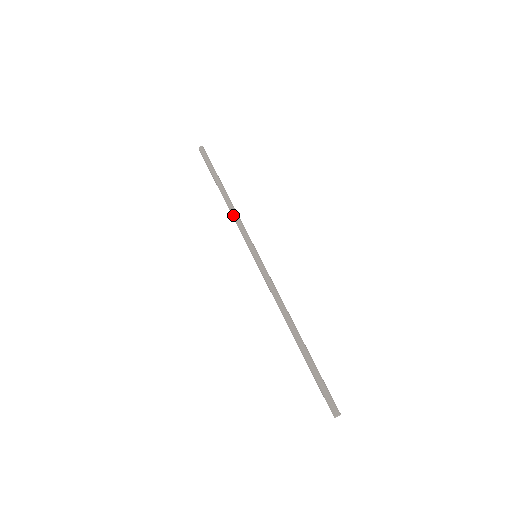
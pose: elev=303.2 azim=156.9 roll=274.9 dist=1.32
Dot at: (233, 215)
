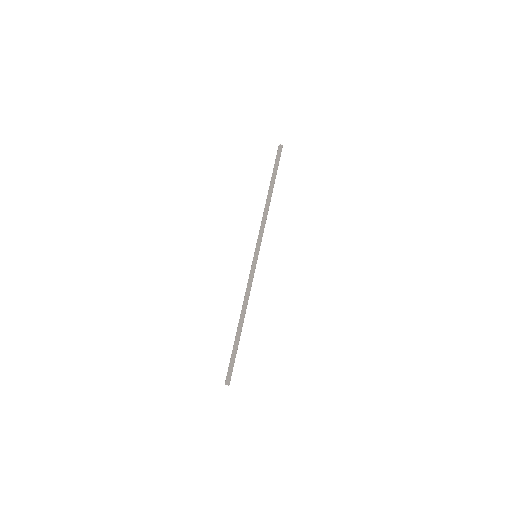
Dot at: (262, 217)
